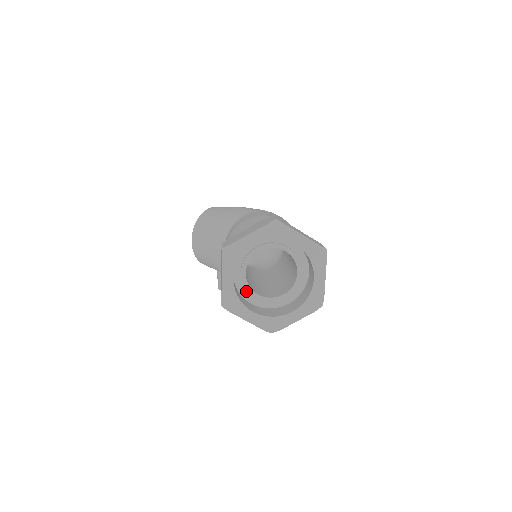
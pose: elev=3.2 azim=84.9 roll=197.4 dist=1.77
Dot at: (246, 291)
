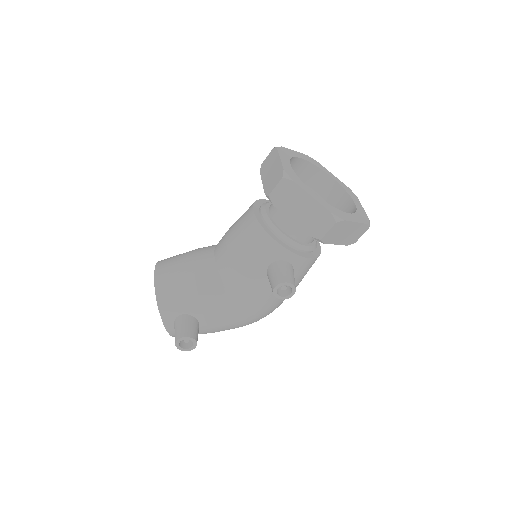
Dot at: occluded
